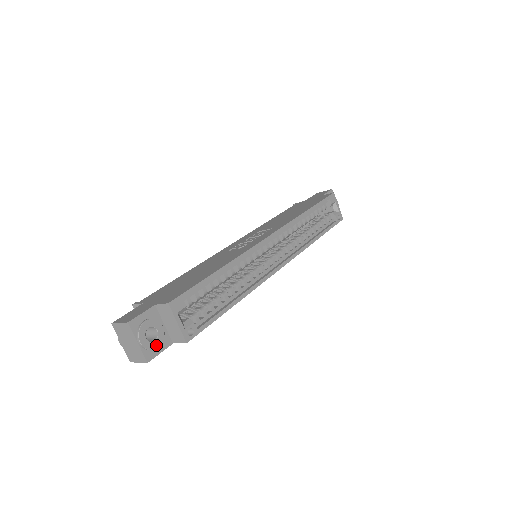
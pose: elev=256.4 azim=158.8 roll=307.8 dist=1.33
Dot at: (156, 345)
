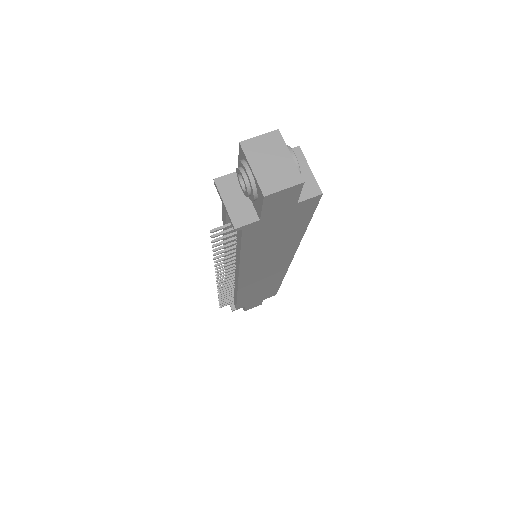
Dot at: occluded
